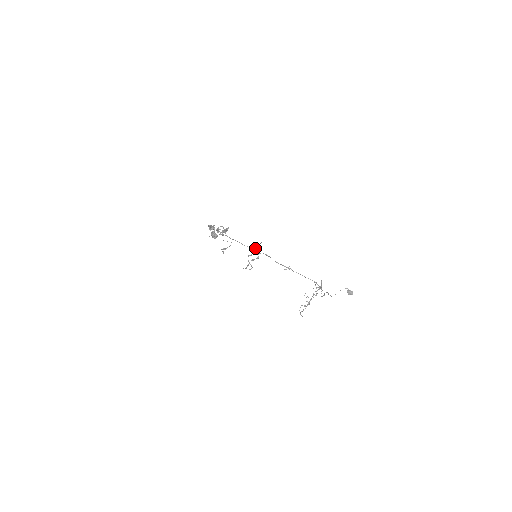
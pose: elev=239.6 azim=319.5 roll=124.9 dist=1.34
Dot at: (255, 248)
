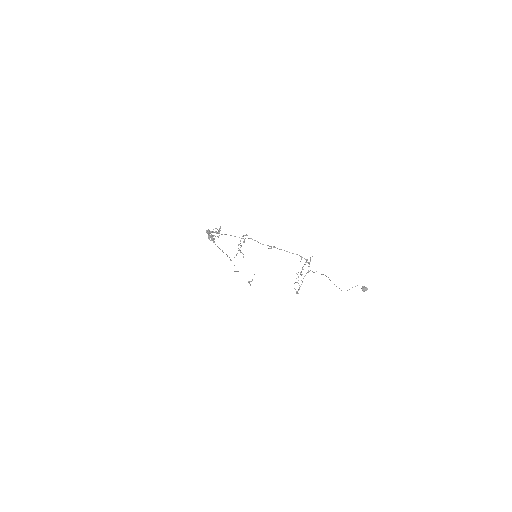
Dot at: (242, 236)
